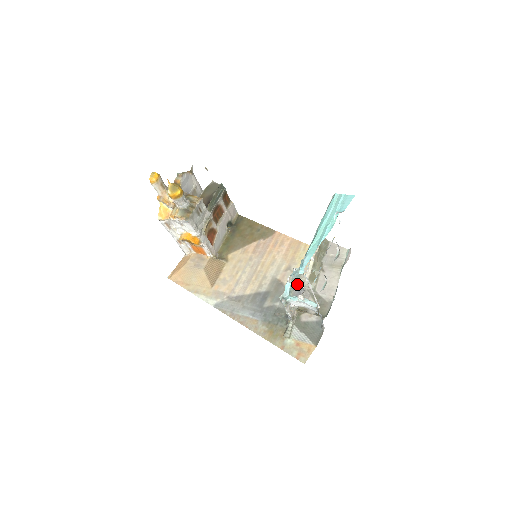
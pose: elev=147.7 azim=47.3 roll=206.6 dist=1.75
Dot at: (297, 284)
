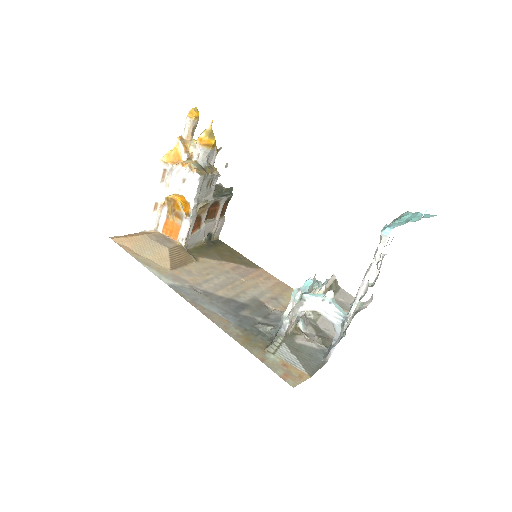
Dot at: occluded
